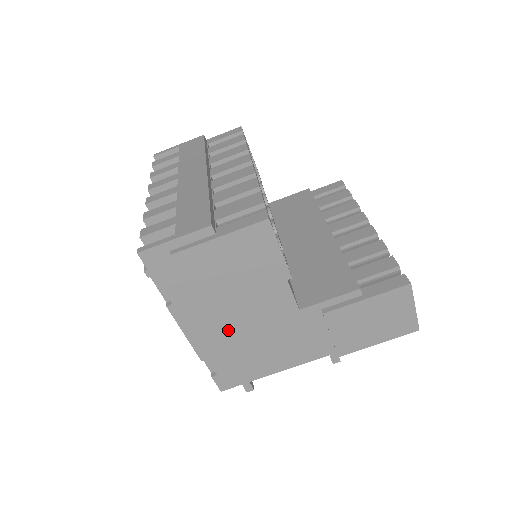
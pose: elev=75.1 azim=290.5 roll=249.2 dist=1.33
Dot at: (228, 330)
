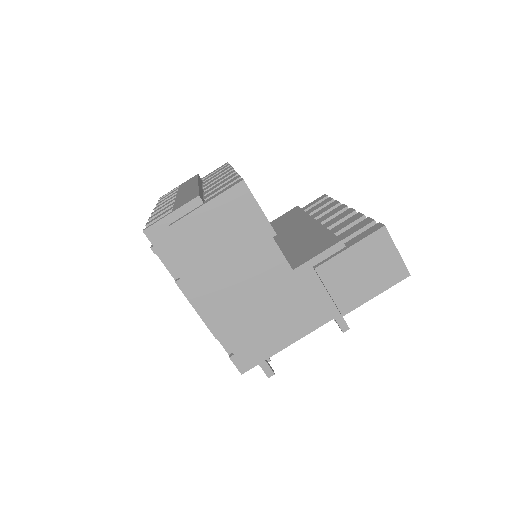
Dot at: (234, 301)
